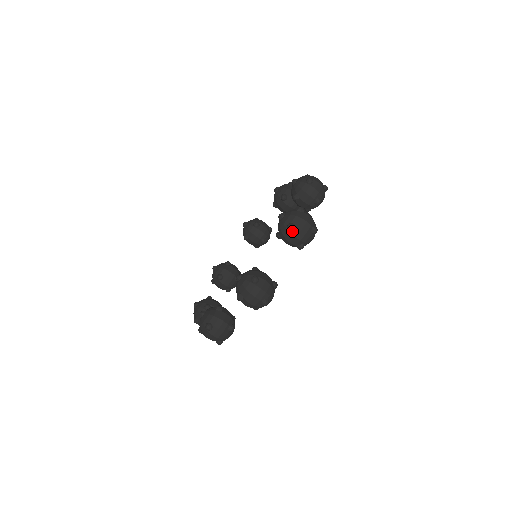
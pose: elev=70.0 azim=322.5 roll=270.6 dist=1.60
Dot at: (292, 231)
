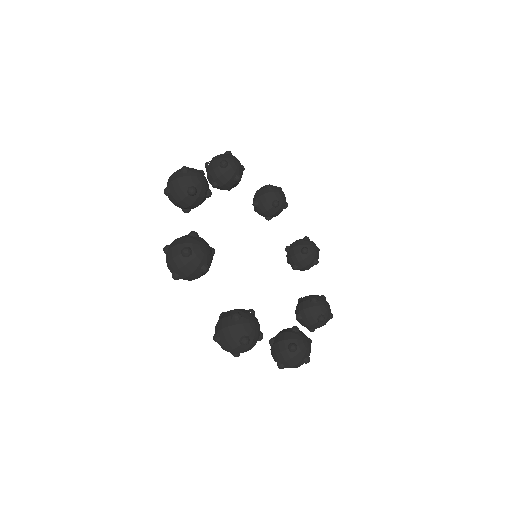
Dot at: (170, 192)
